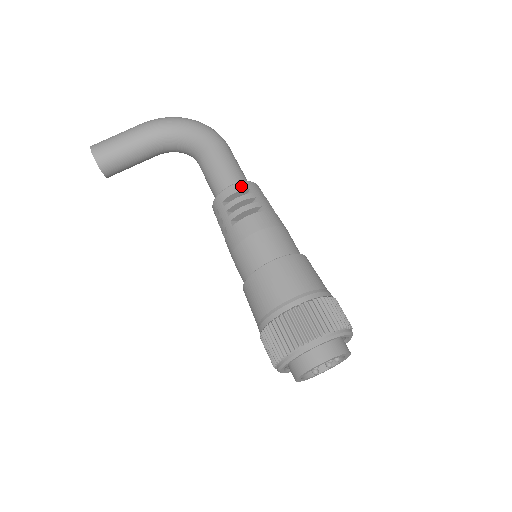
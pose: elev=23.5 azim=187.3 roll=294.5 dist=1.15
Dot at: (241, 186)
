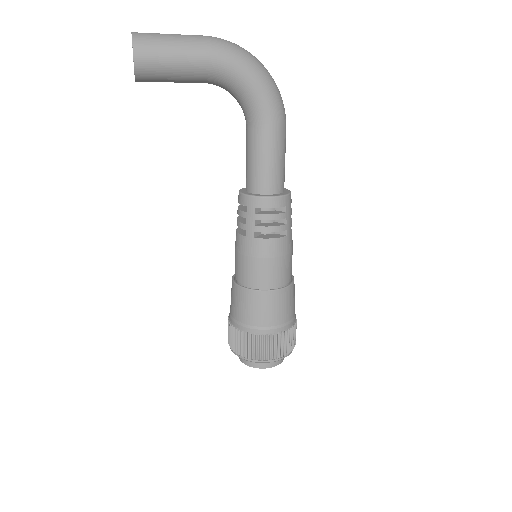
Dot at: (280, 202)
